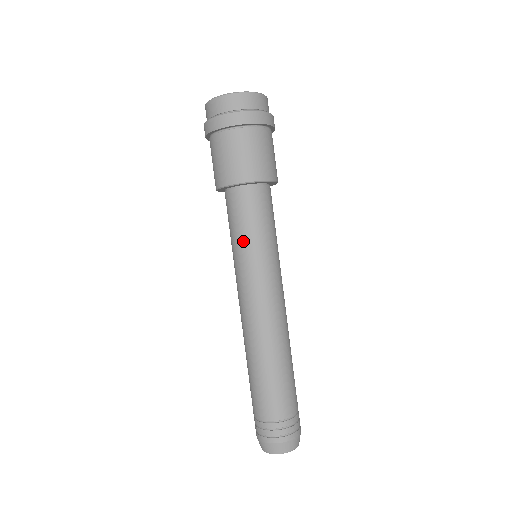
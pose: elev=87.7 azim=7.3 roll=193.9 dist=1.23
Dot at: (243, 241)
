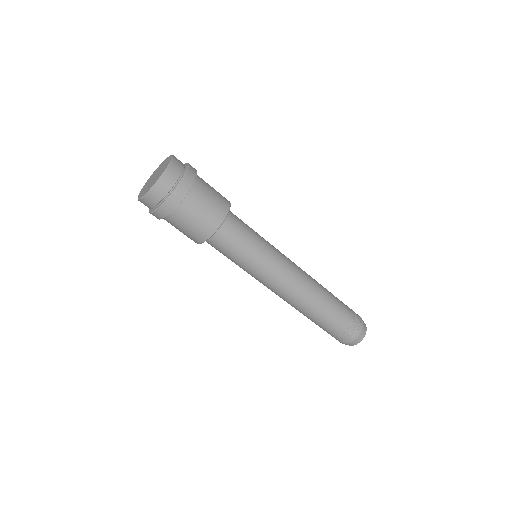
Dot at: occluded
